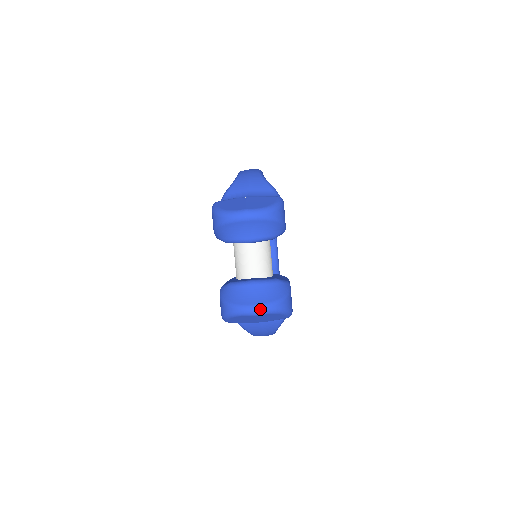
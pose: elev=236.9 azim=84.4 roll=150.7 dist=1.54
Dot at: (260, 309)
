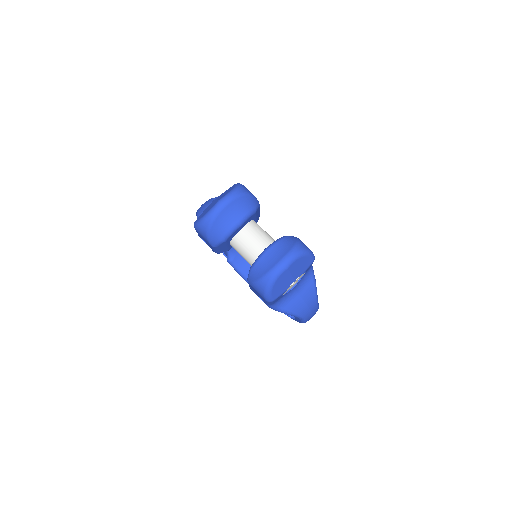
Dot at: (287, 259)
